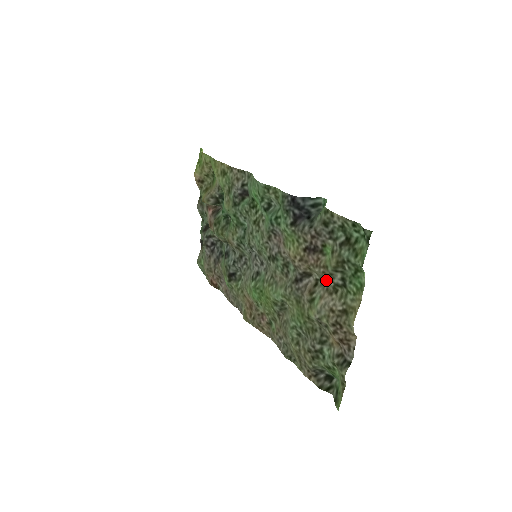
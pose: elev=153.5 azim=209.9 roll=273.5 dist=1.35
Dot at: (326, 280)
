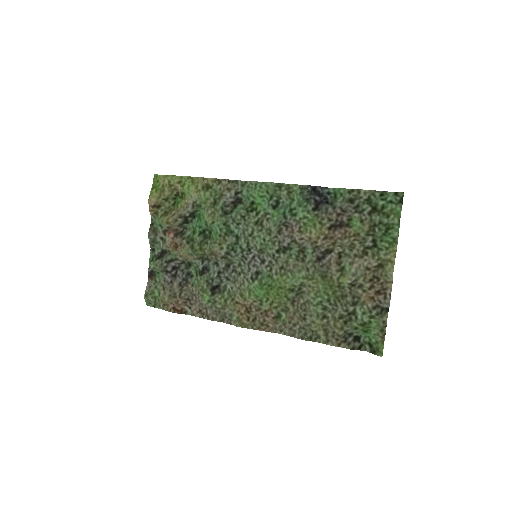
Dot at: (351, 249)
